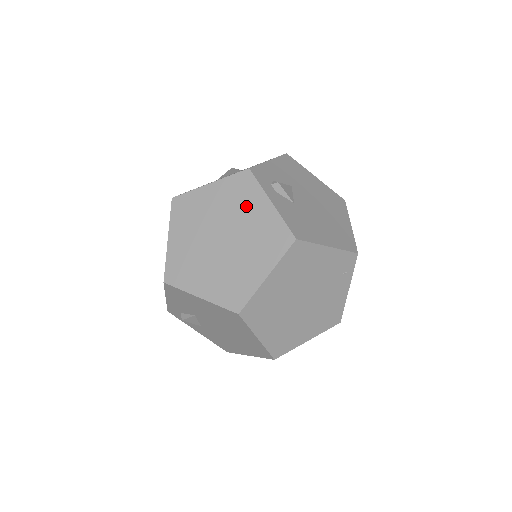
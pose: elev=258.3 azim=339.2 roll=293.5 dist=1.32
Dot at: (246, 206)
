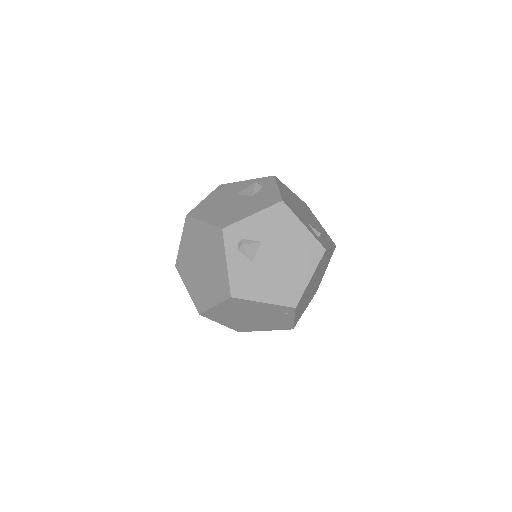
Dot at: (215, 254)
